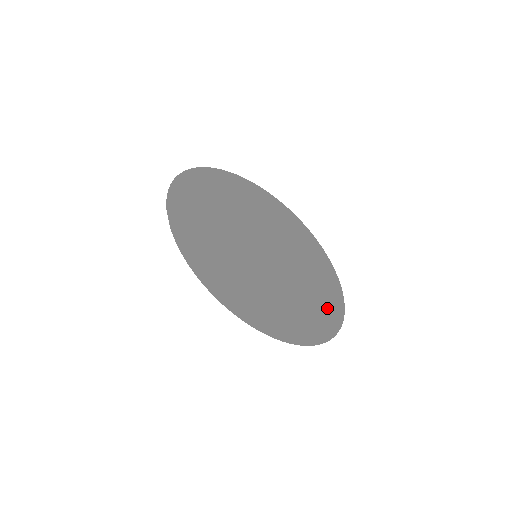
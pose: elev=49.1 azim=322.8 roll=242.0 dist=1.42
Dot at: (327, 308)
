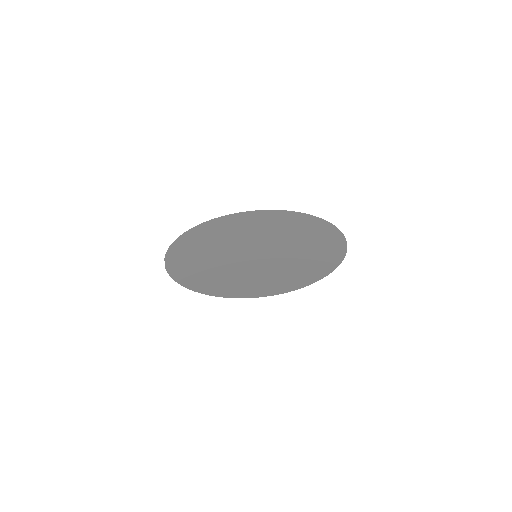
Dot at: (321, 261)
